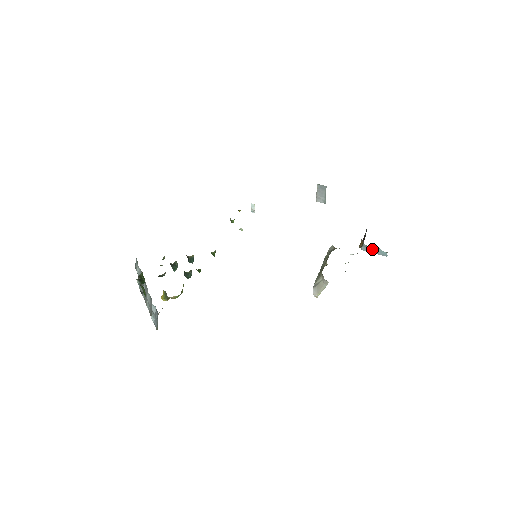
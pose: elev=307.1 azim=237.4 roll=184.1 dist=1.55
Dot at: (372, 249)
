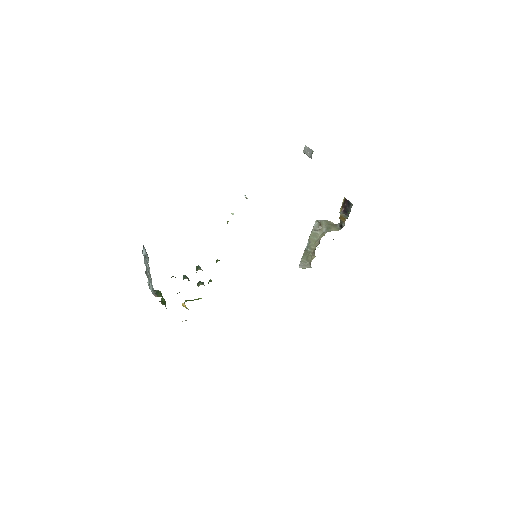
Dot at: occluded
